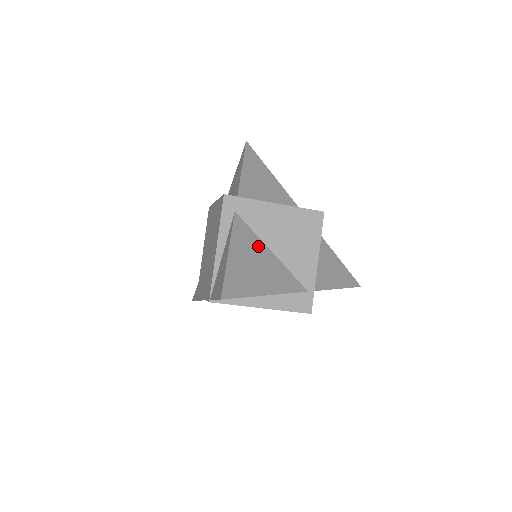
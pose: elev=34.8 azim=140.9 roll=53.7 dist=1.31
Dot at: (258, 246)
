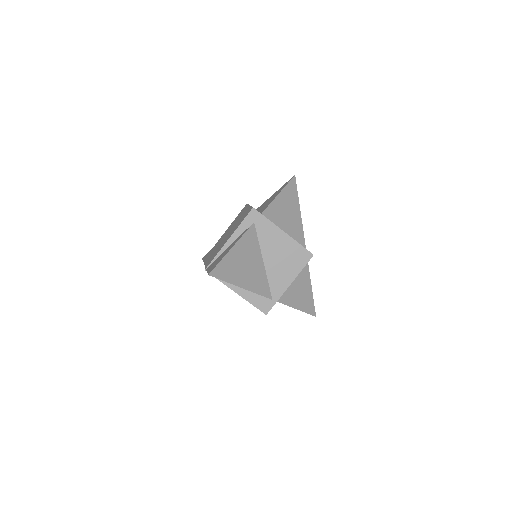
Dot at: (256, 253)
